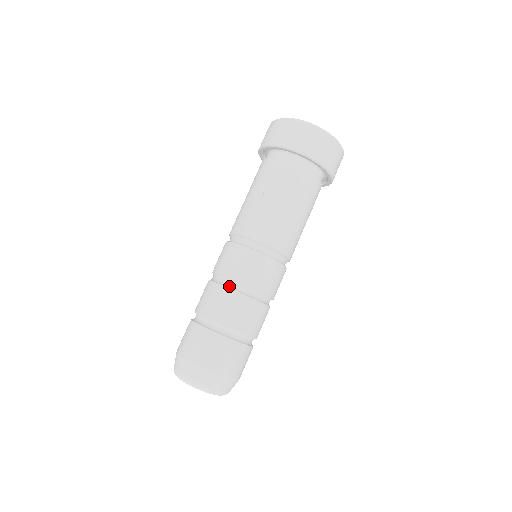
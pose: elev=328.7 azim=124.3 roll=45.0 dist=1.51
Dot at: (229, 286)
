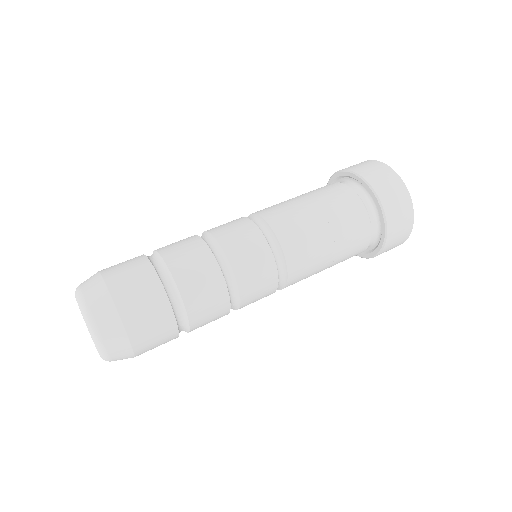
Dot at: (215, 254)
